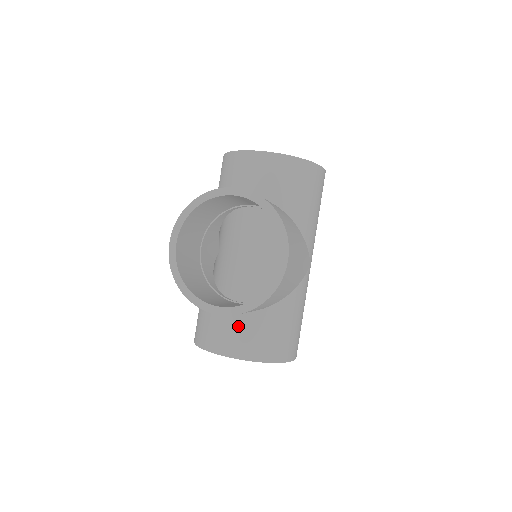
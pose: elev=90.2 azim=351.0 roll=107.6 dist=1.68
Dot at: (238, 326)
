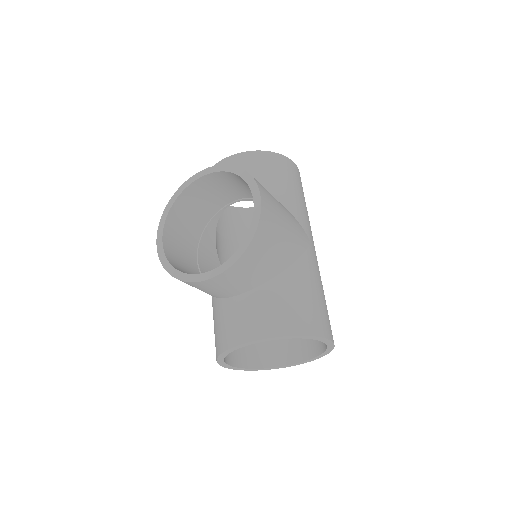
Dot at: (247, 307)
